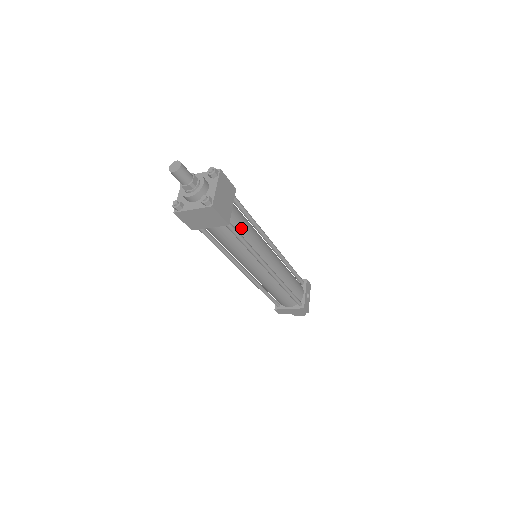
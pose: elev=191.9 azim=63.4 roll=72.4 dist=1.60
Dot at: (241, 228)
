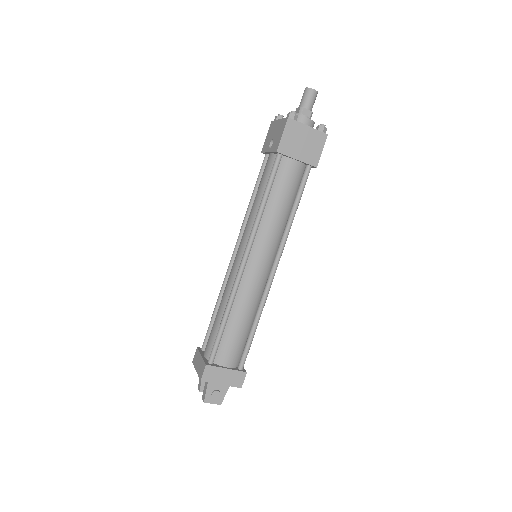
Dot at: occluded
